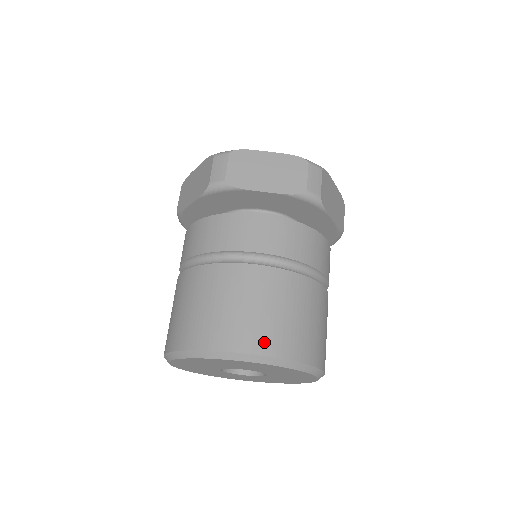
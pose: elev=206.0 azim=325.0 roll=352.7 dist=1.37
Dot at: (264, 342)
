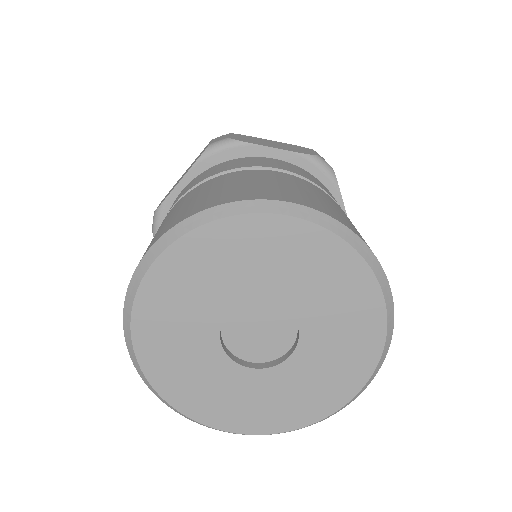
Dot at: (169, 226)
